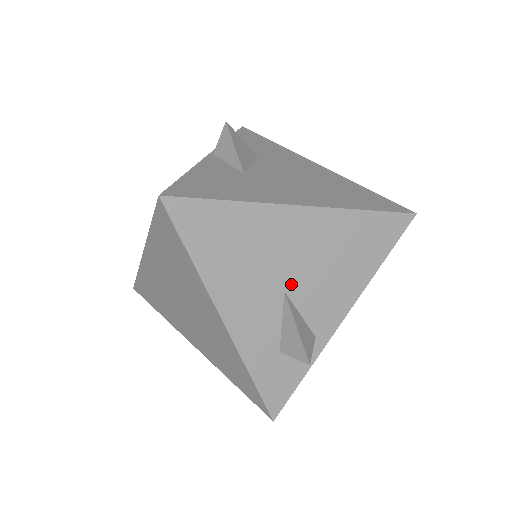
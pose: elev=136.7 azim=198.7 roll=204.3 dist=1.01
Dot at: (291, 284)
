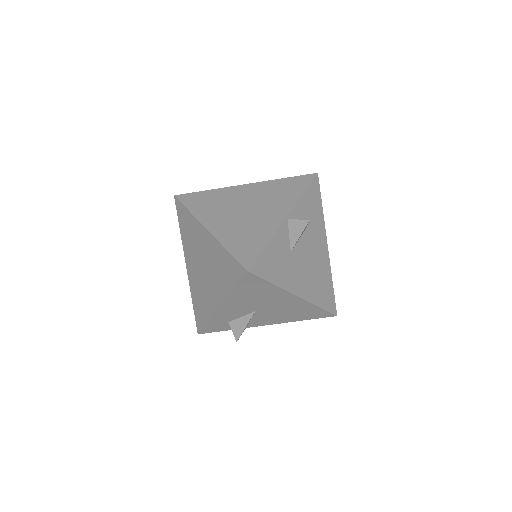
Dot at: (261, 311)
